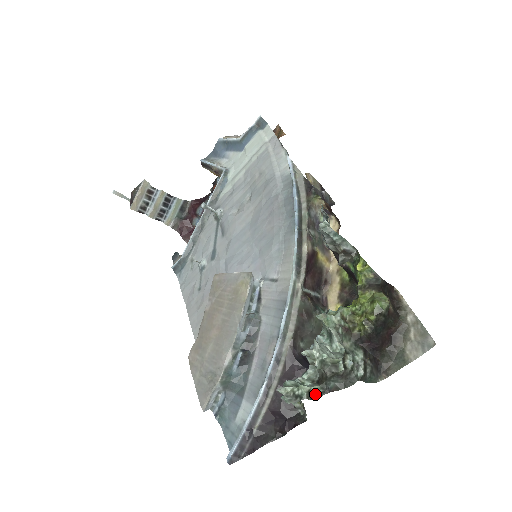
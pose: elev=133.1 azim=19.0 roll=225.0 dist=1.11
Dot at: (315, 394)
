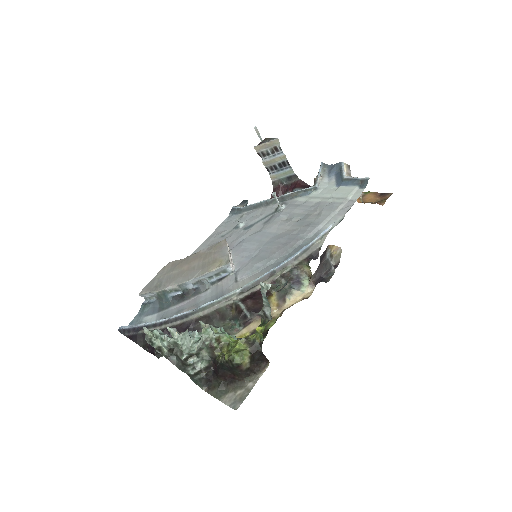
Dot at: (162, 352)
